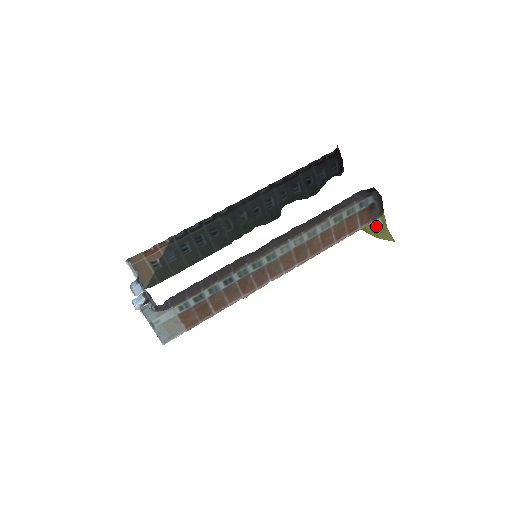
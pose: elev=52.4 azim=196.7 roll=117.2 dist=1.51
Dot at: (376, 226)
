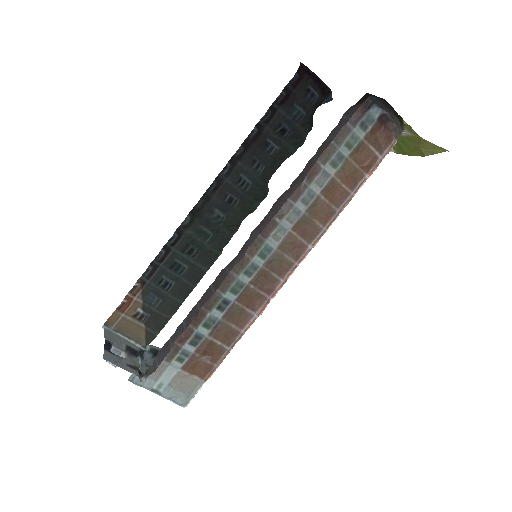
Dot at: (410, 142)
